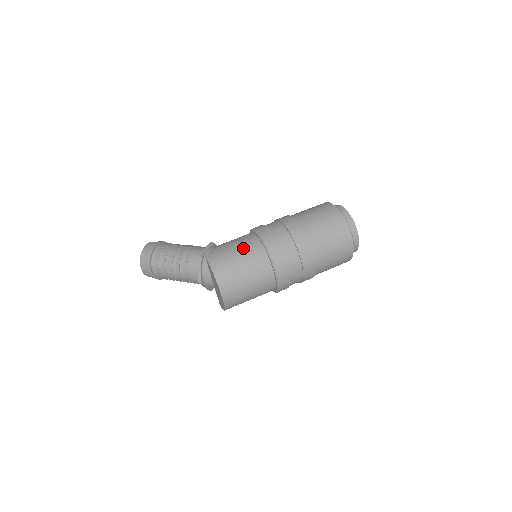
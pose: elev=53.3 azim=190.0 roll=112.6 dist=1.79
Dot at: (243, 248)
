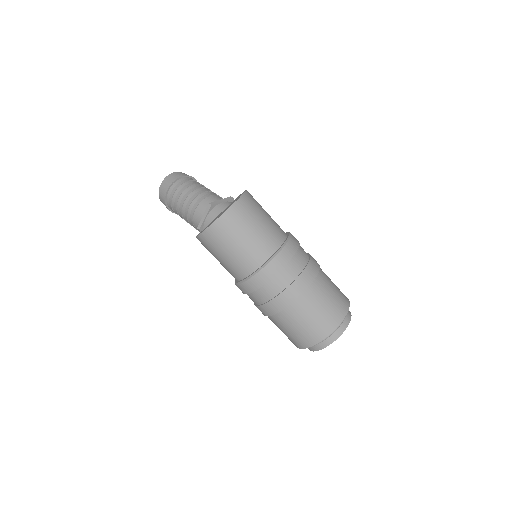
Dot at: occluded
